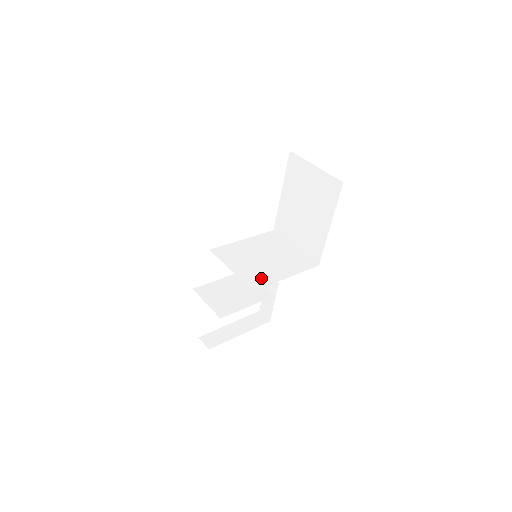
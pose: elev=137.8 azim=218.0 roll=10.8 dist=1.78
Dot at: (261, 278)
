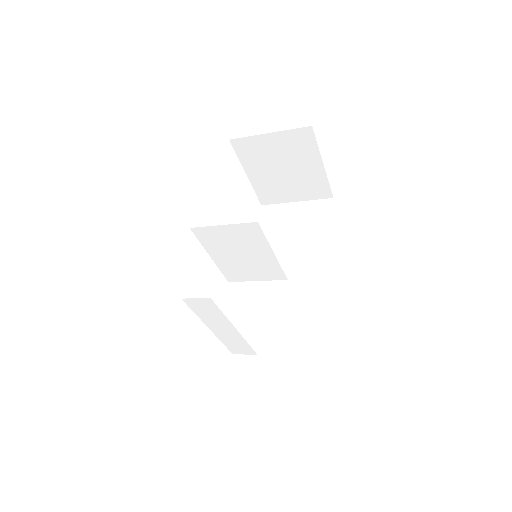
Dot at: occluded
